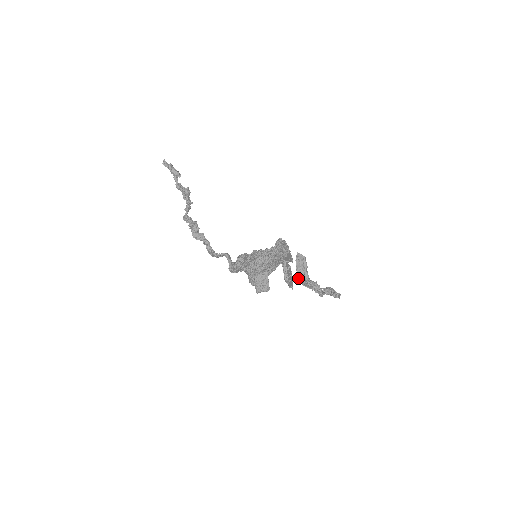
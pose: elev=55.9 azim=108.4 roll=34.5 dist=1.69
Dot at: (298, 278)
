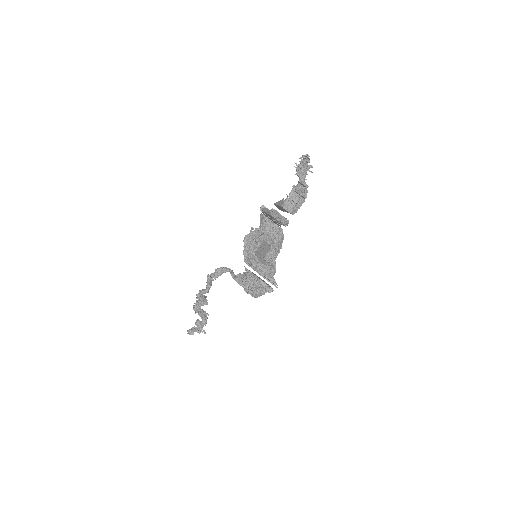
Dot at: (283, 207)
